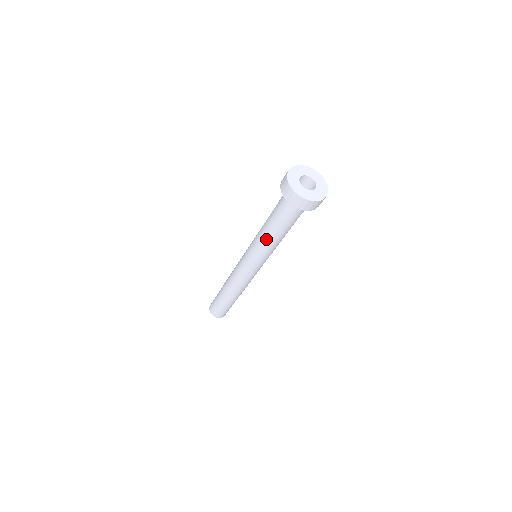
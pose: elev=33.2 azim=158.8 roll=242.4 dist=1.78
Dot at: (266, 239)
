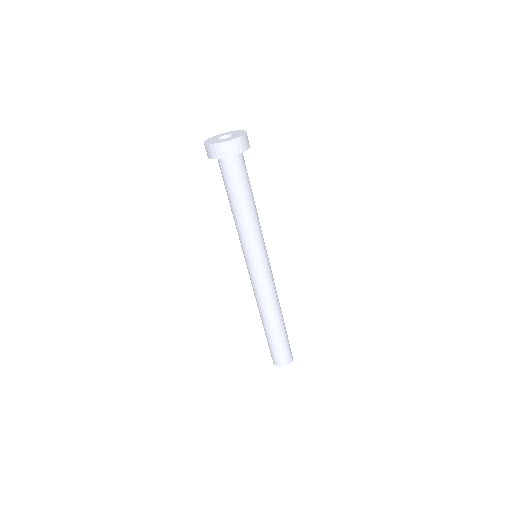
Dot at: (238, 221)
